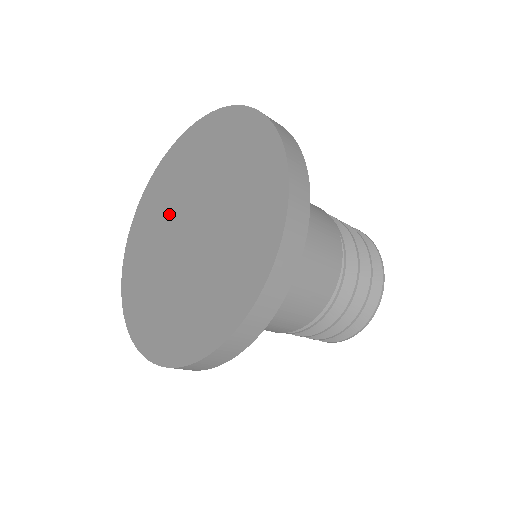
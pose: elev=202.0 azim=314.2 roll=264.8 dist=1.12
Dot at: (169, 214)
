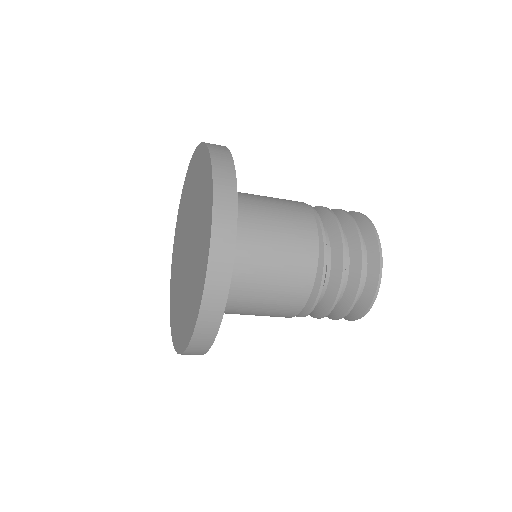
Dot at: (180, 258)
